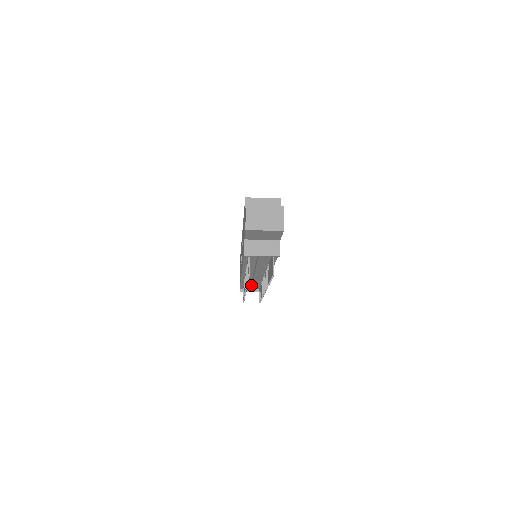
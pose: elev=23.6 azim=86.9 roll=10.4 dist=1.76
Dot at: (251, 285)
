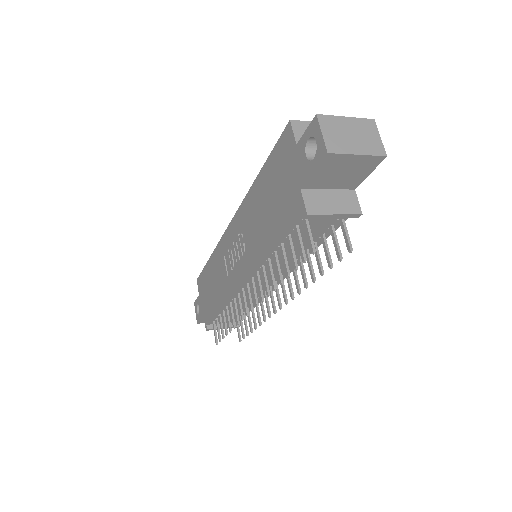
Dot at: occluded
